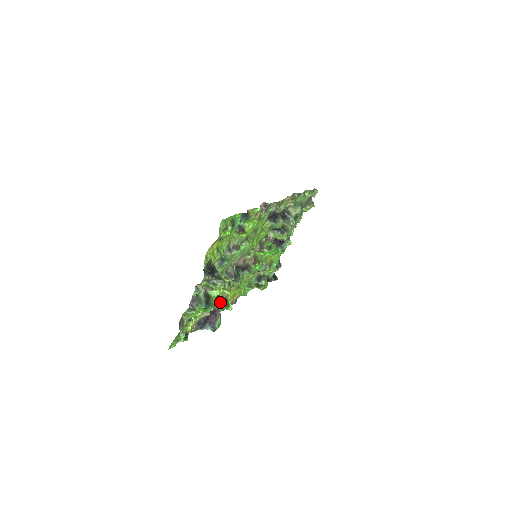
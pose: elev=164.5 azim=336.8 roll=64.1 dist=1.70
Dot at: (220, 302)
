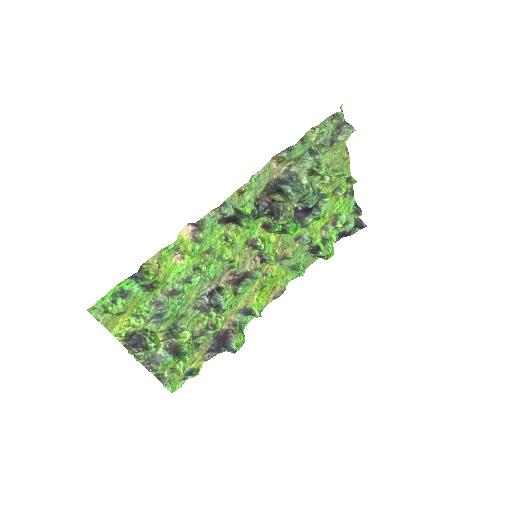
Dot at: (218, 330)
